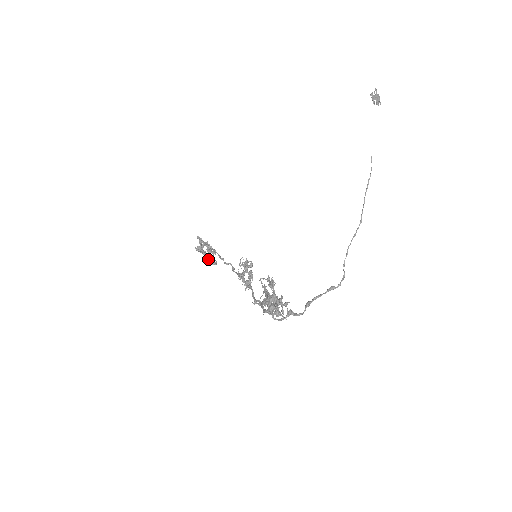
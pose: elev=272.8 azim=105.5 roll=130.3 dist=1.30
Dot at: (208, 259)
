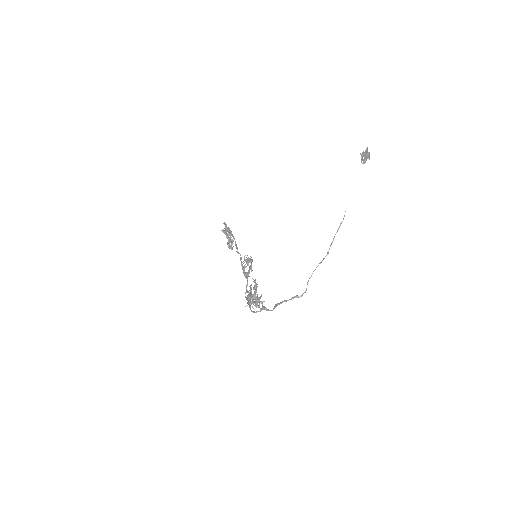
Dot at: (227, 244)
